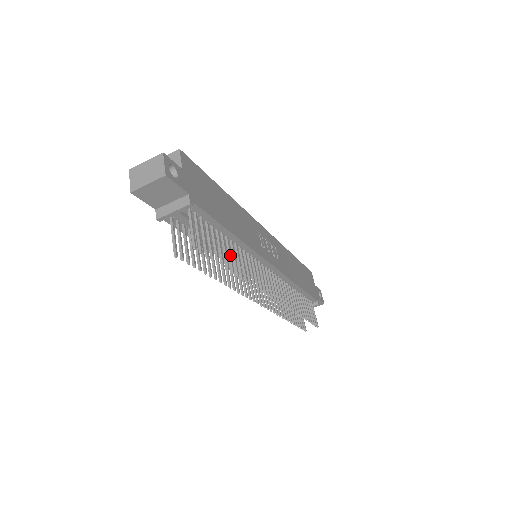
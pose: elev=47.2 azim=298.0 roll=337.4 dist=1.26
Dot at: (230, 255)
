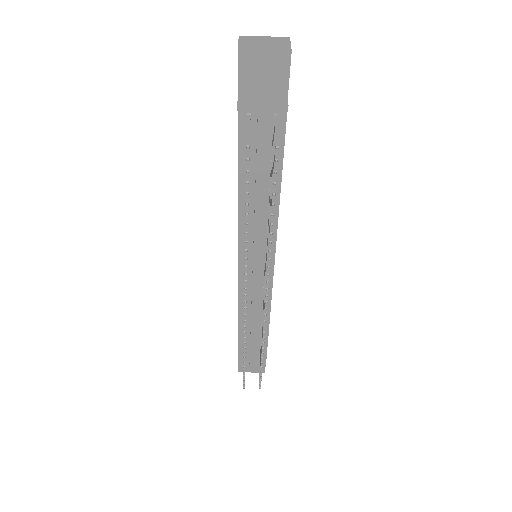
Dot at: occluded
